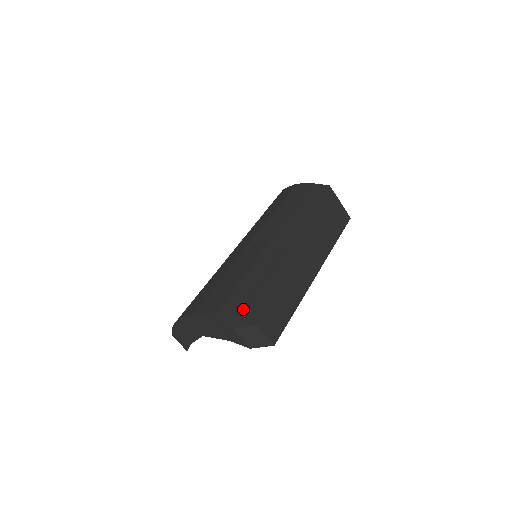
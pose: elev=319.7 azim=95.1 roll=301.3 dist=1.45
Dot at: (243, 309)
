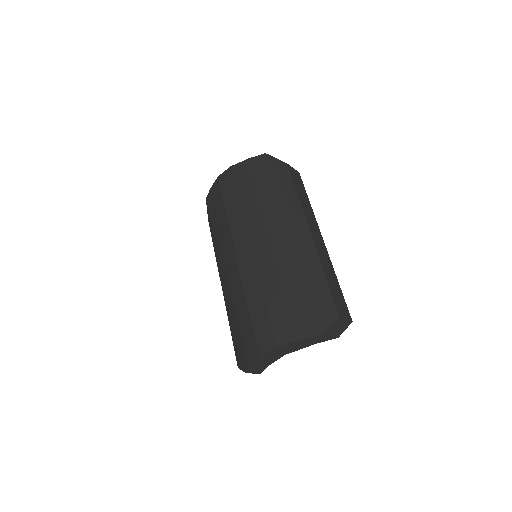
Dot at: (314, 312)
